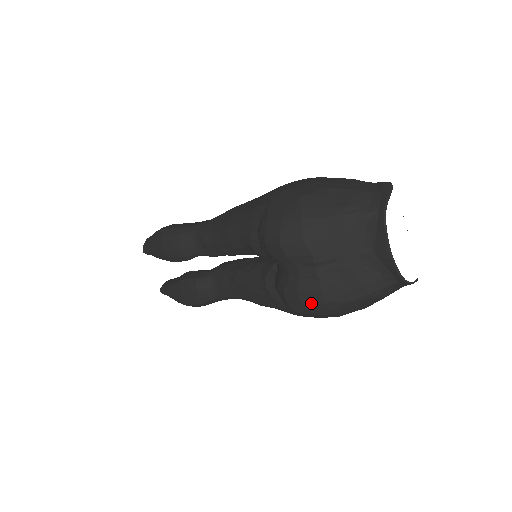
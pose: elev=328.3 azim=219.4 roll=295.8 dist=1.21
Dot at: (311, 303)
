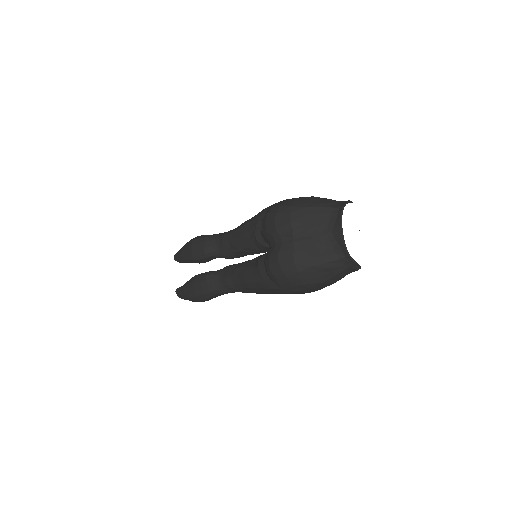
Dot at: (285, 264)
